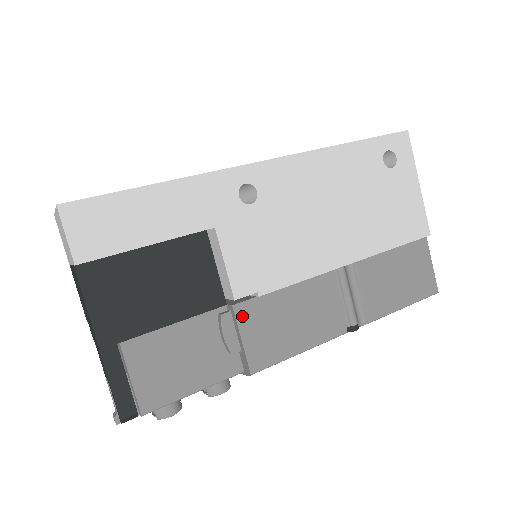
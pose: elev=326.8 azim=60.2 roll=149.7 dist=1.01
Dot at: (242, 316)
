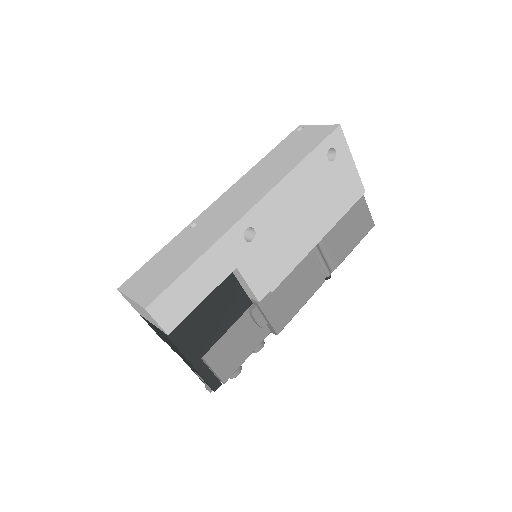
Dot at: (265, 307)
